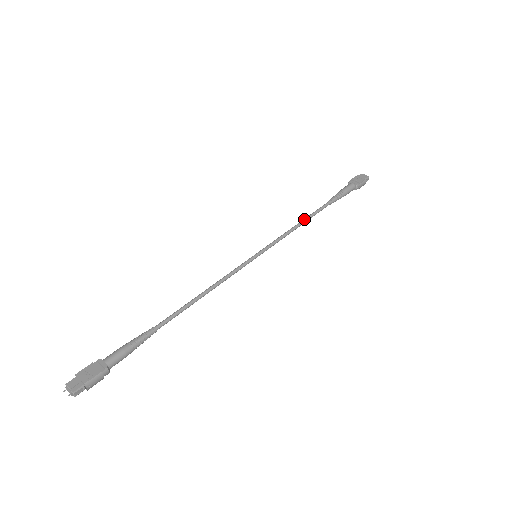
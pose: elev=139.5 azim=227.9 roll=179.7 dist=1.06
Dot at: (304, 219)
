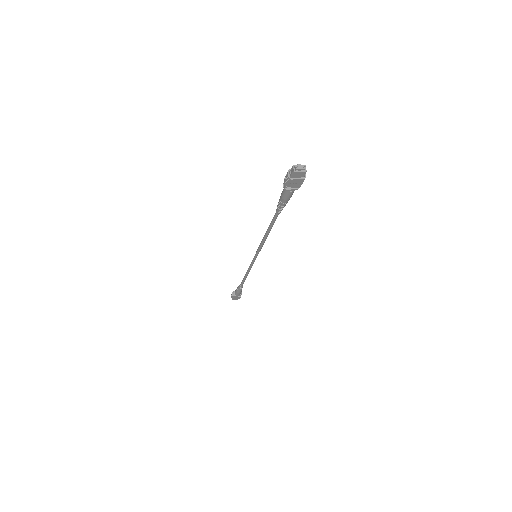
Dot at: occluded
